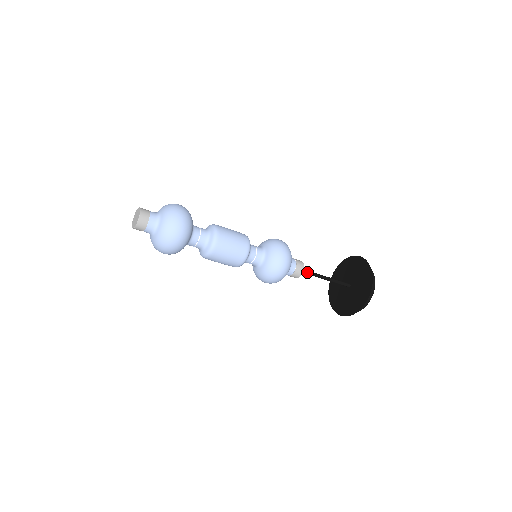
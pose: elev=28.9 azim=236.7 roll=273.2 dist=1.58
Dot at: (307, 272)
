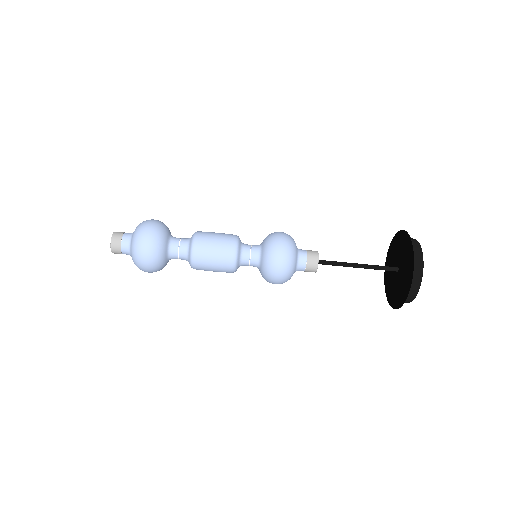
Dot at: (328, 263)
